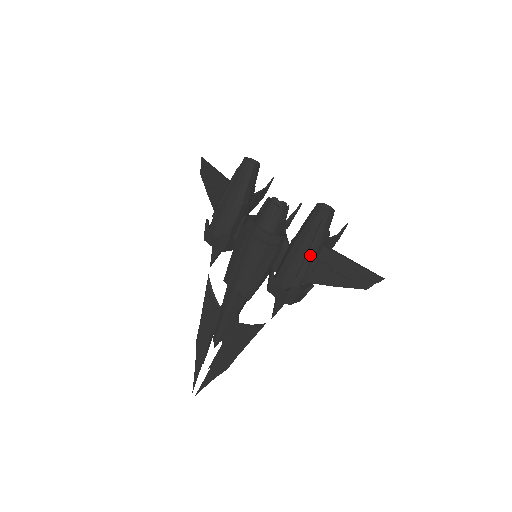
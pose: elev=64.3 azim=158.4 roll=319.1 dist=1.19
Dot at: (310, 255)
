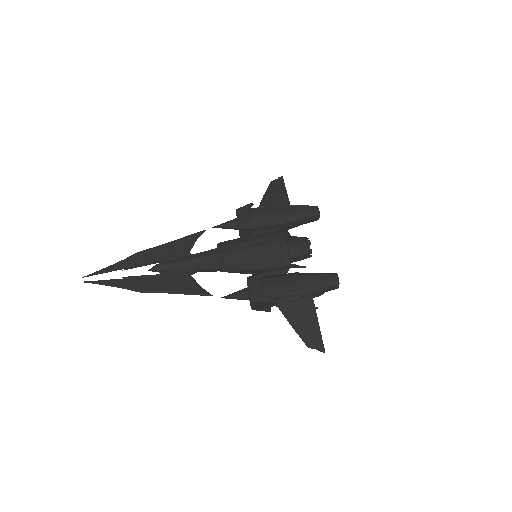
Dot at: (301, 291)
